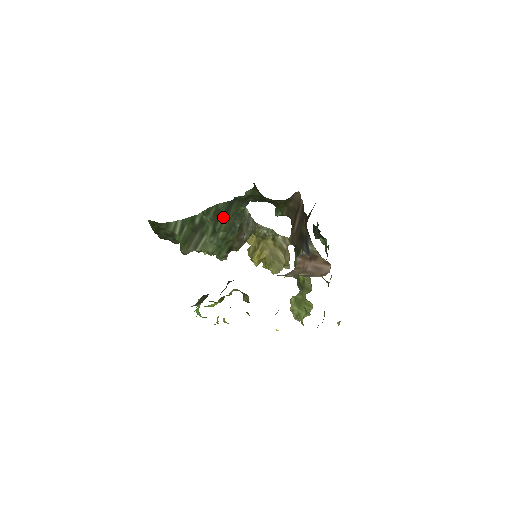
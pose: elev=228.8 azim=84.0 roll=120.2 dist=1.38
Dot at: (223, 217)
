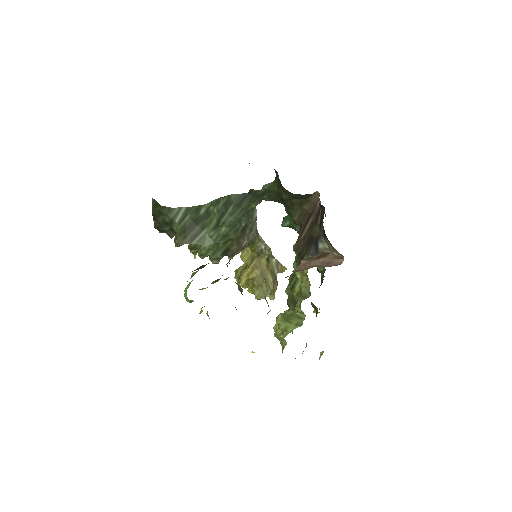
Dot at: (232, 210)
